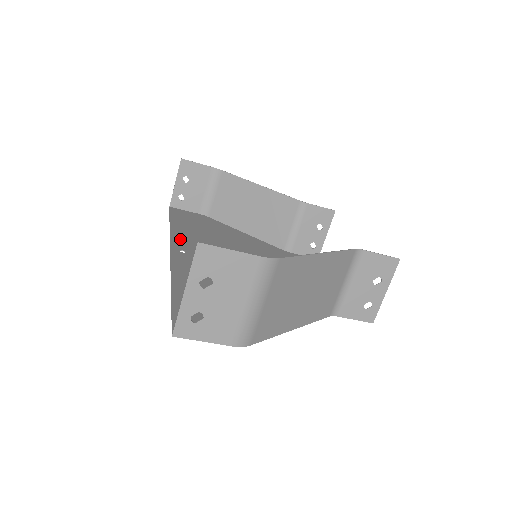
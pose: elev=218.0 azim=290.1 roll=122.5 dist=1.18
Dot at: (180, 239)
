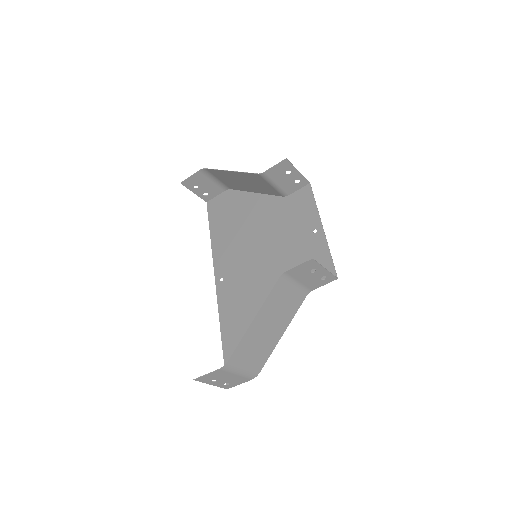
Dot at: (218, 260)
